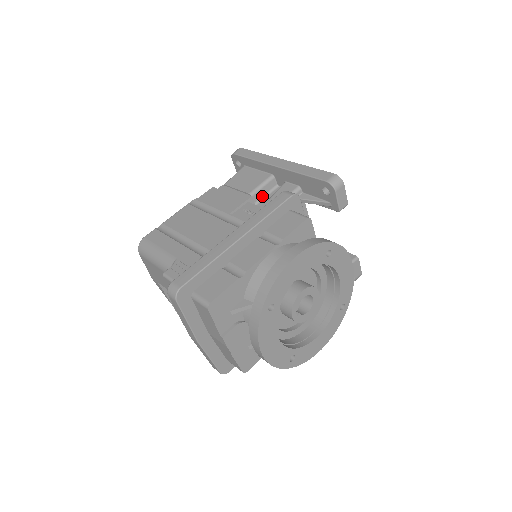
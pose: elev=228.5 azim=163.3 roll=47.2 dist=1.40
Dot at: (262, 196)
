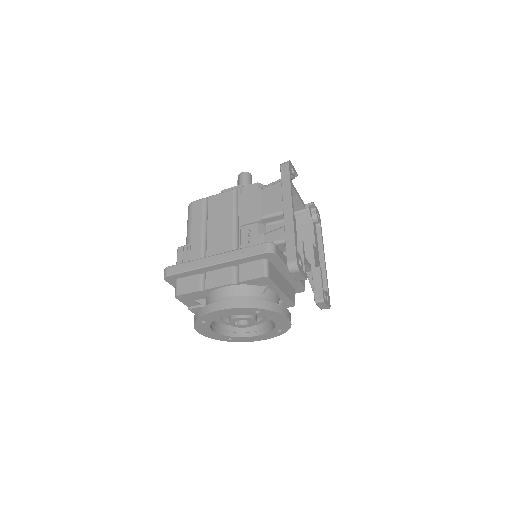
Dot at: (274, 221)
